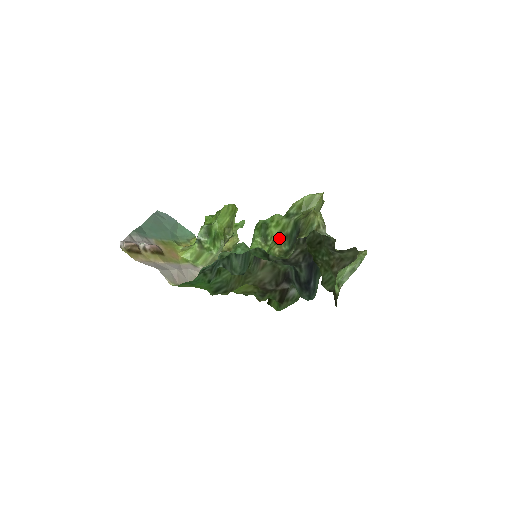
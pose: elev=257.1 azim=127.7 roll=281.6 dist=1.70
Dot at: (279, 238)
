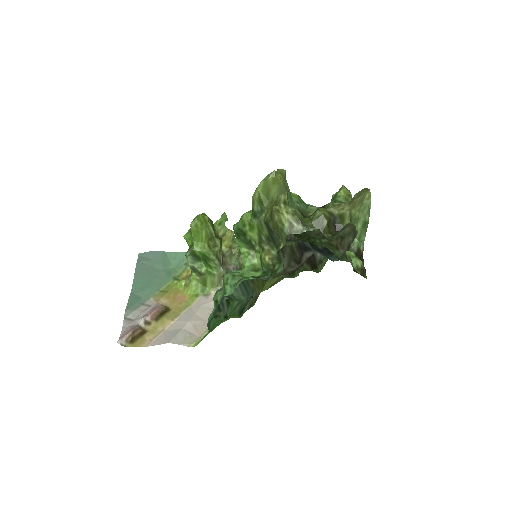
Dot at: (262, 242)
